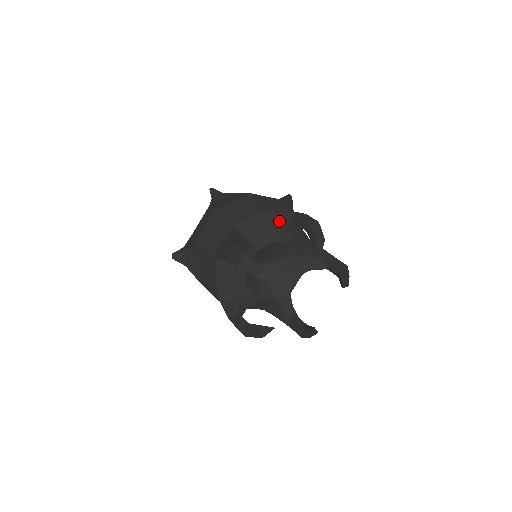
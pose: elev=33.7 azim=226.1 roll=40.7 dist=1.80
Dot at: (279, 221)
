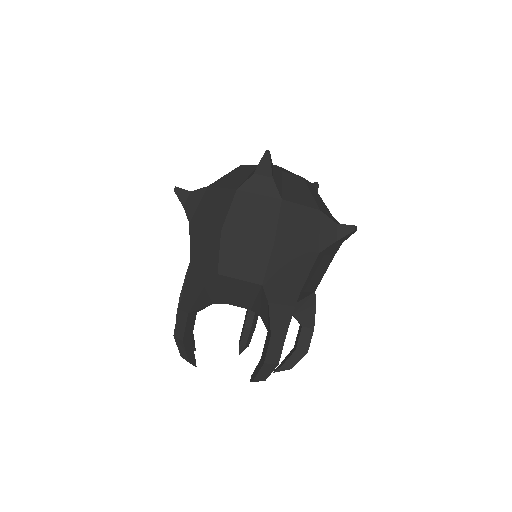
Dot at: (263, 309)
